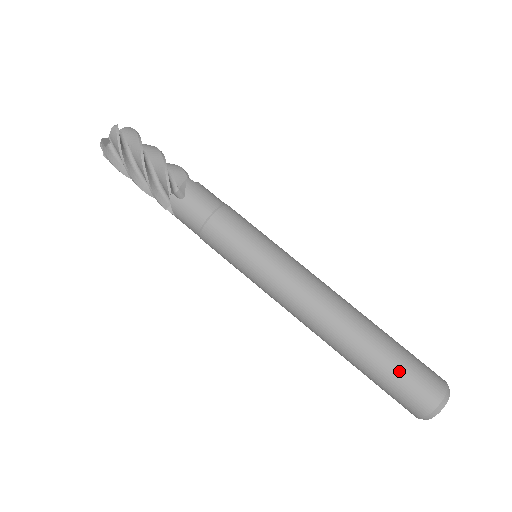
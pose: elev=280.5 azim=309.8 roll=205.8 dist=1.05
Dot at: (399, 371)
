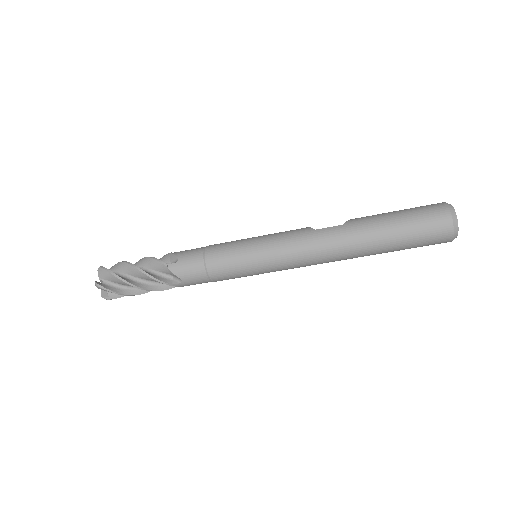
Dot at: occluded
